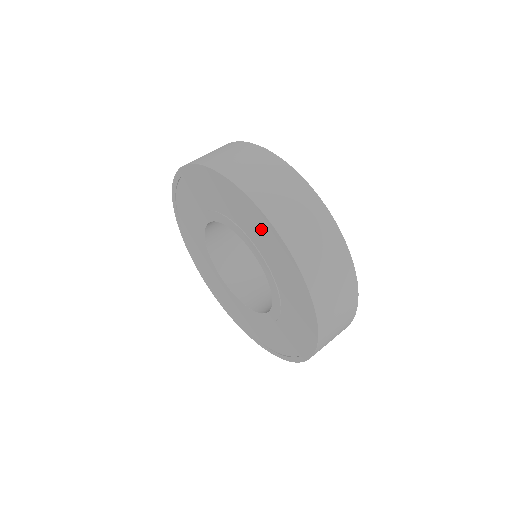
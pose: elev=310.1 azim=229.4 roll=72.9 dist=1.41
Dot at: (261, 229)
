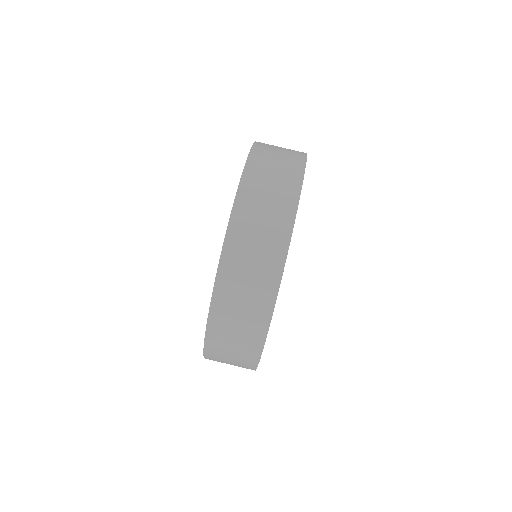
Dot at: occluded
